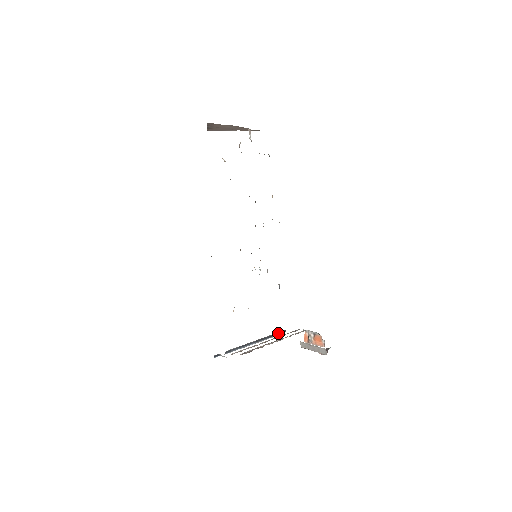
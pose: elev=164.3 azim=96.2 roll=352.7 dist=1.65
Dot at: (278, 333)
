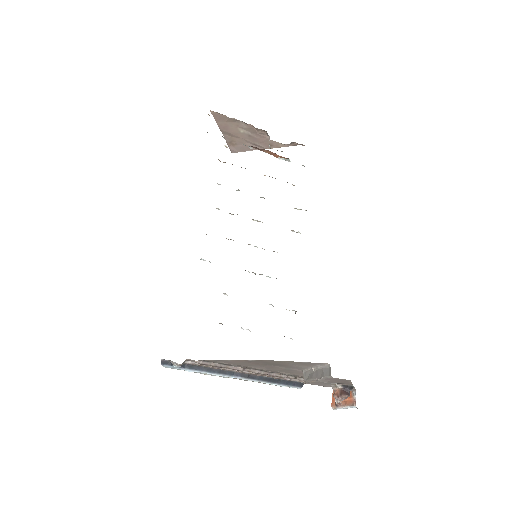
Dot at: (287, 382)
